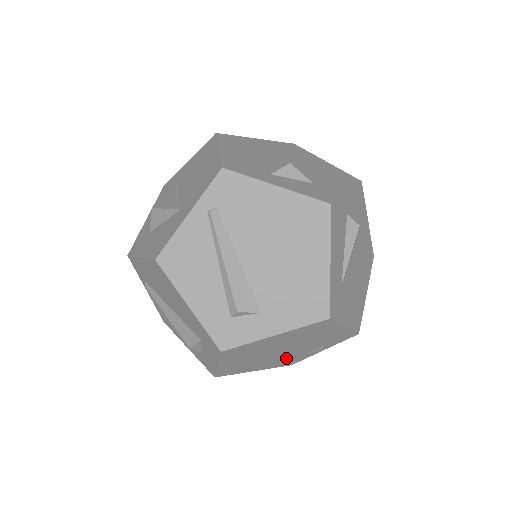
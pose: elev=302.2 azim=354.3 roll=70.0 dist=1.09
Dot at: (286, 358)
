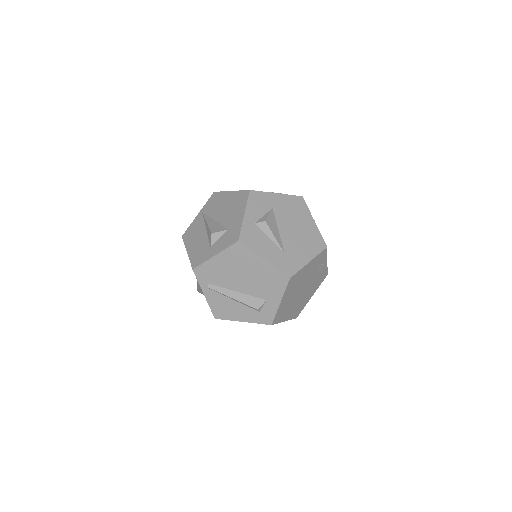
Dot at: (314, 283)
